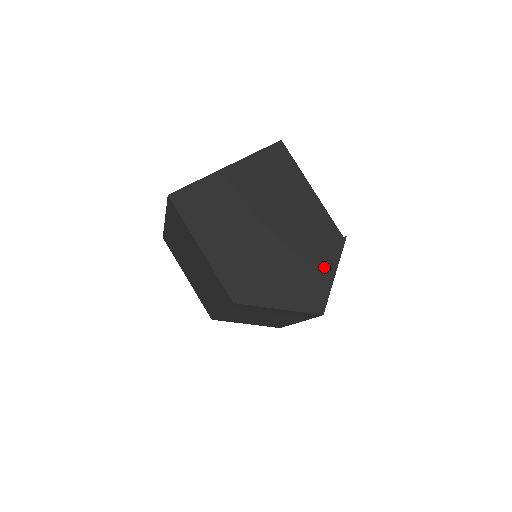
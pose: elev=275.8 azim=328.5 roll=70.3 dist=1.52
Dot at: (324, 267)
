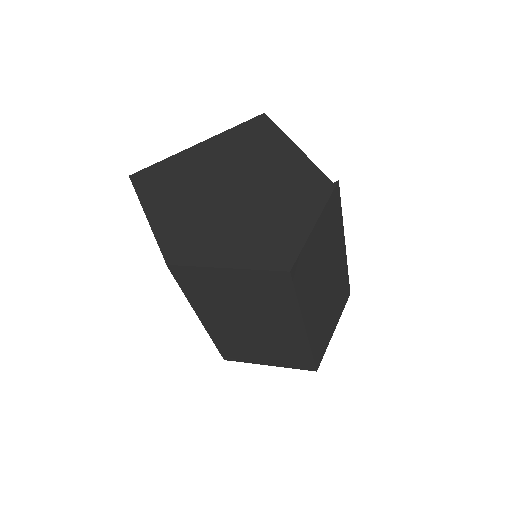
Dot at: (299, 217)
